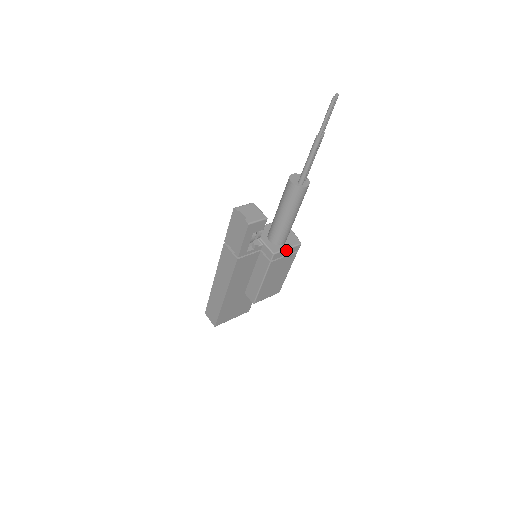
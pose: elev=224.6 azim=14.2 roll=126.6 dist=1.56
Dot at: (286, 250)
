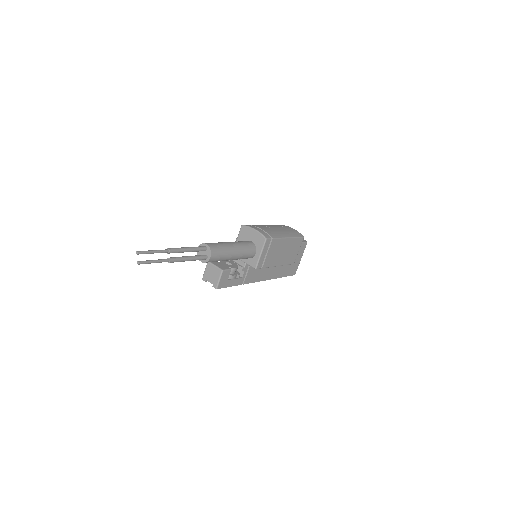
Dot at: (261, 255)
